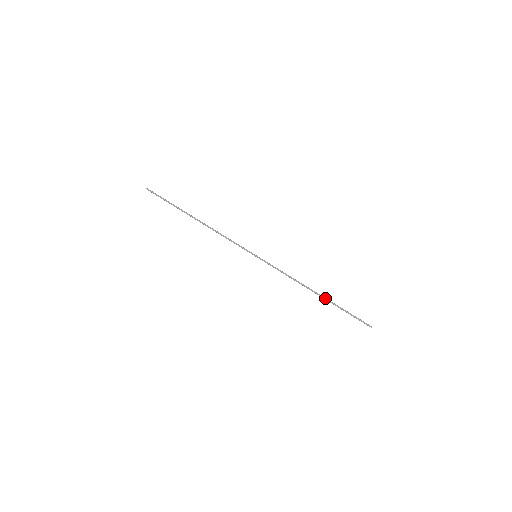
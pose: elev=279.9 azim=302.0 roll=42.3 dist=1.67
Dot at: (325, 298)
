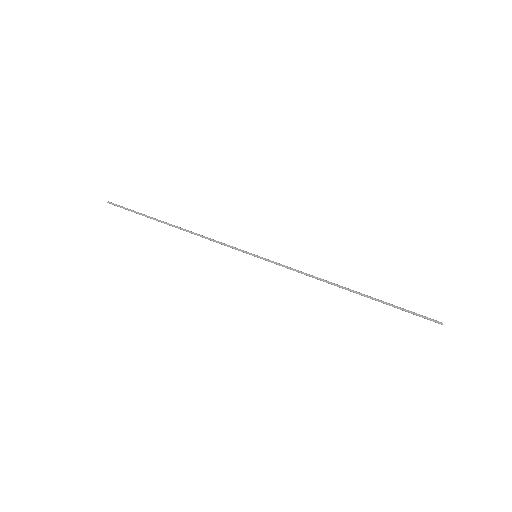
Dot at: (363, 294)
